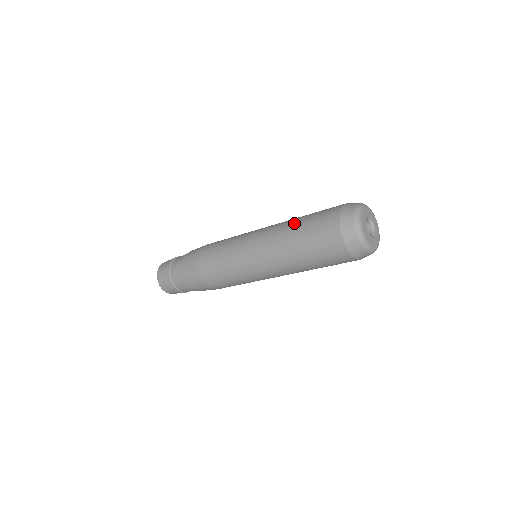
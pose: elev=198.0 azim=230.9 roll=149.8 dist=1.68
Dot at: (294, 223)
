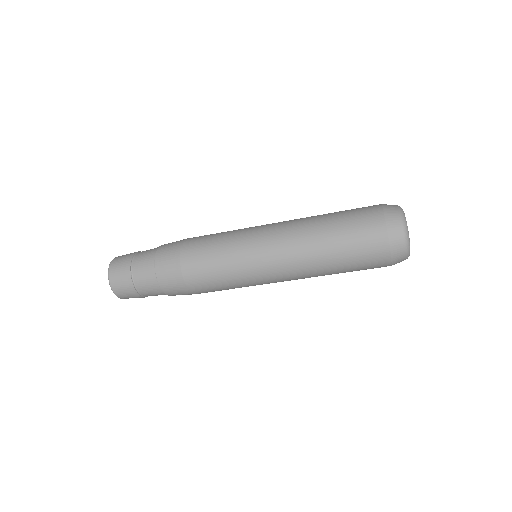
Dot at: (322, 221)
